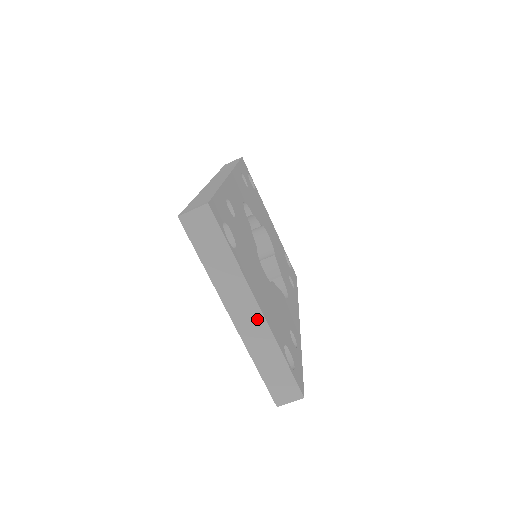
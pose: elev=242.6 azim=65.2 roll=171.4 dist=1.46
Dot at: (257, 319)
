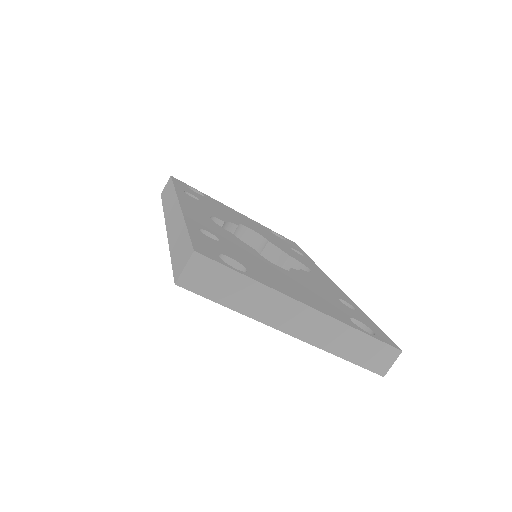
Dot at: (314, 318)
